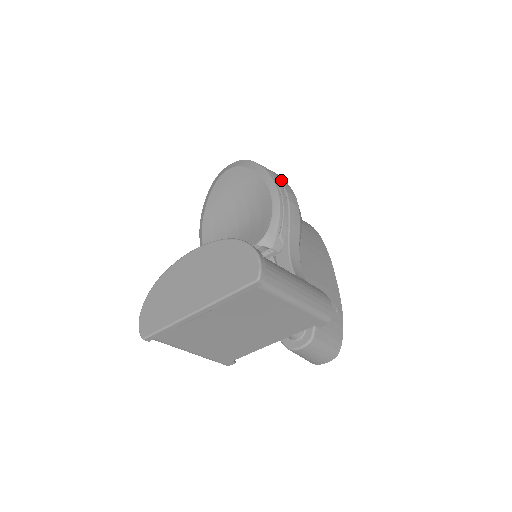
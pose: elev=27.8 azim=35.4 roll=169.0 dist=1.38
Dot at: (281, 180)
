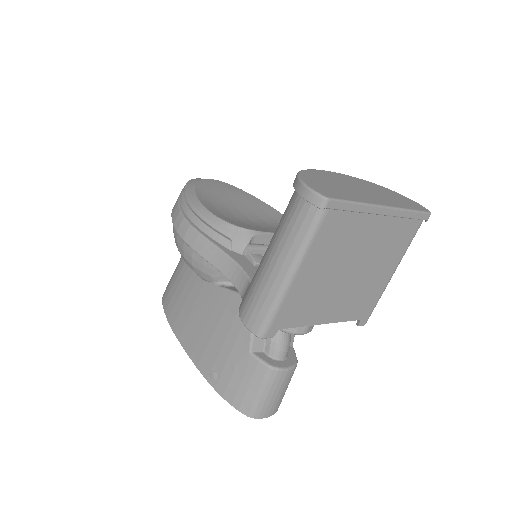
Dot at: occluded
